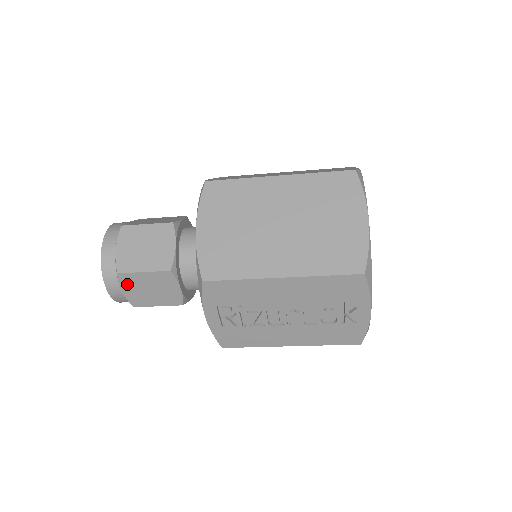
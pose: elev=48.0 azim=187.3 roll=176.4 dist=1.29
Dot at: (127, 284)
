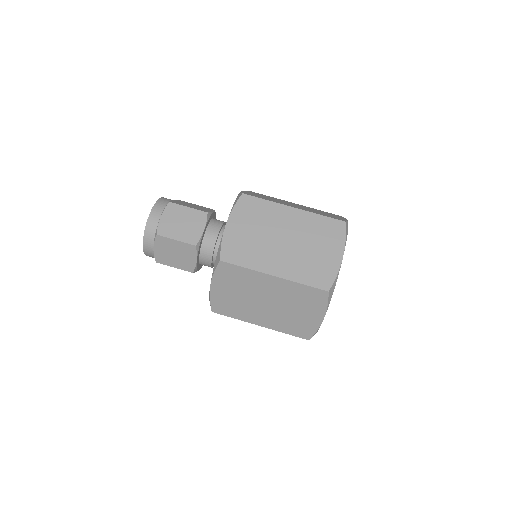
Dot at: occluded
